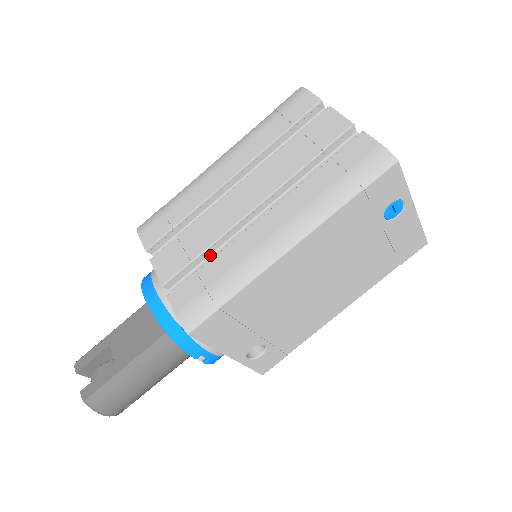
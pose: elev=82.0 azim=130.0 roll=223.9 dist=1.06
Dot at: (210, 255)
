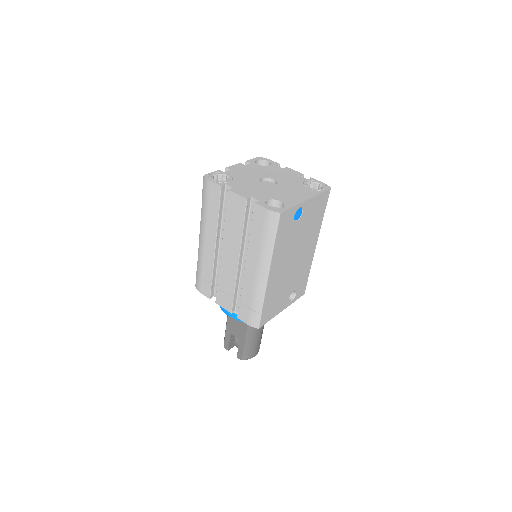
Dot at: (238, 288)
